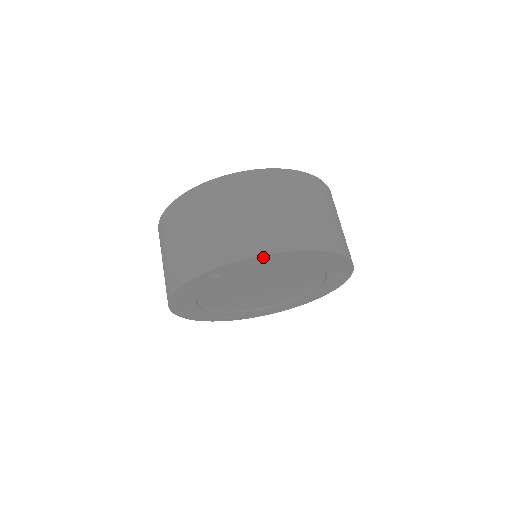
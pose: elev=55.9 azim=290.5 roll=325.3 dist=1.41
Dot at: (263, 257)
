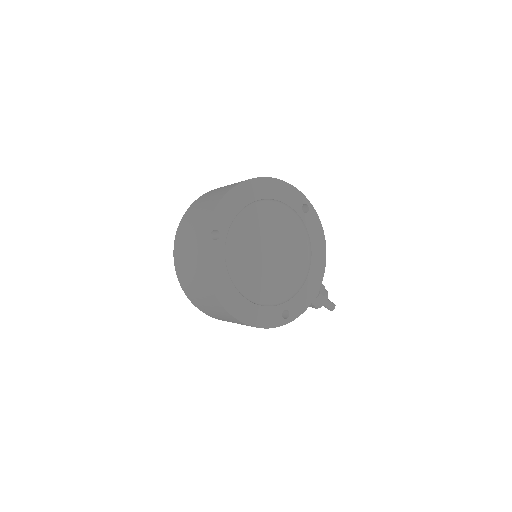
Dot at: (227, 197)
